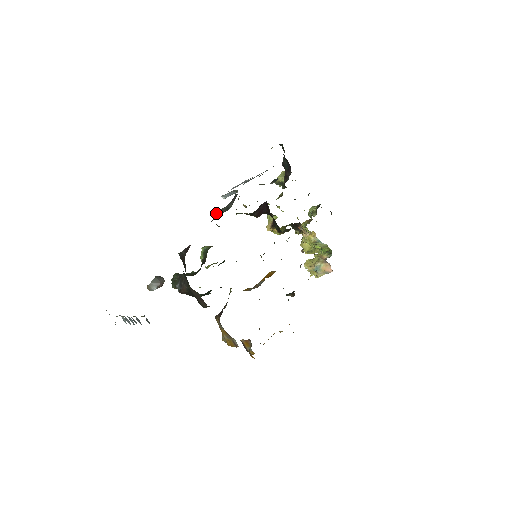
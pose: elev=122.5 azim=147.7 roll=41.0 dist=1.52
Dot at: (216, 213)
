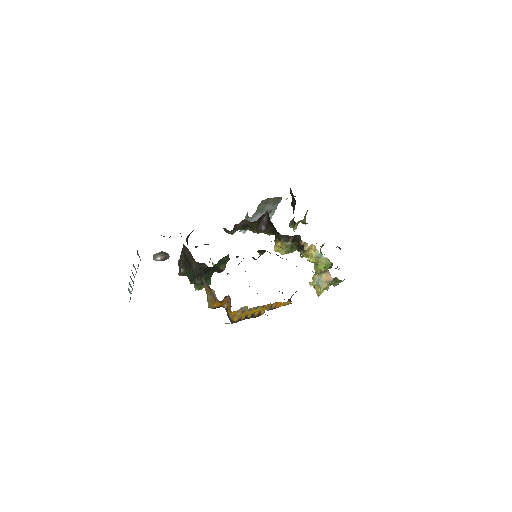
Dot at: occluded
